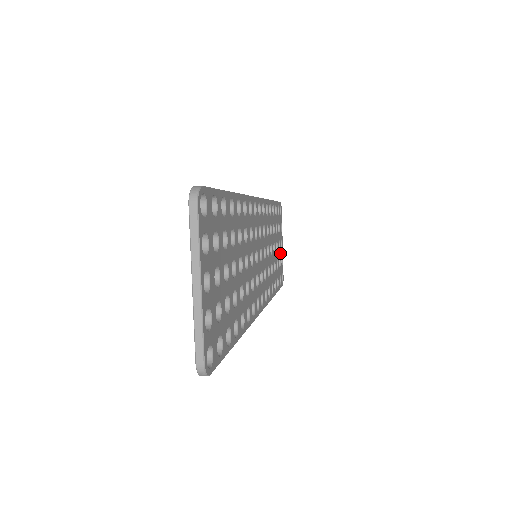
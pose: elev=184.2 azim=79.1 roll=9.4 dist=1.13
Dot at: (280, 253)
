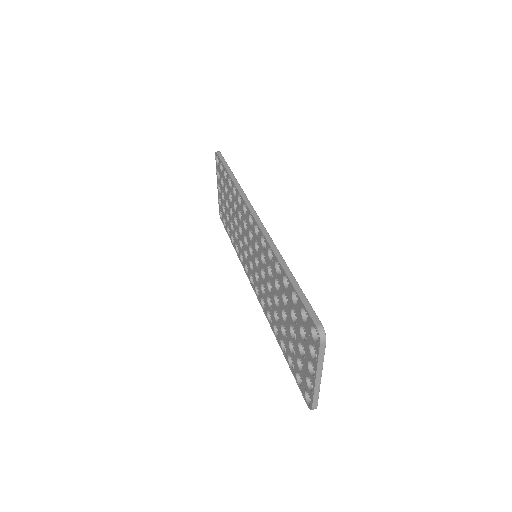
Dot at: occluded
